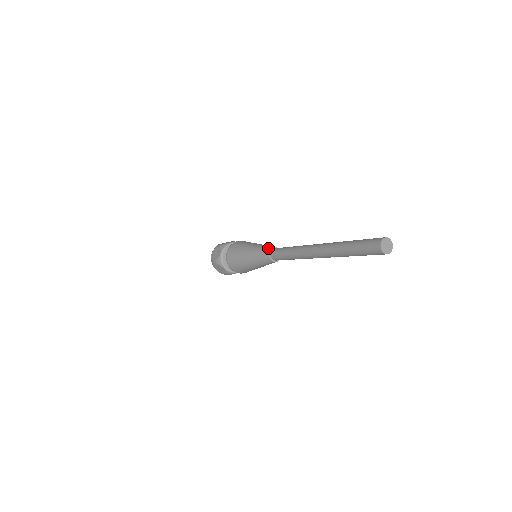
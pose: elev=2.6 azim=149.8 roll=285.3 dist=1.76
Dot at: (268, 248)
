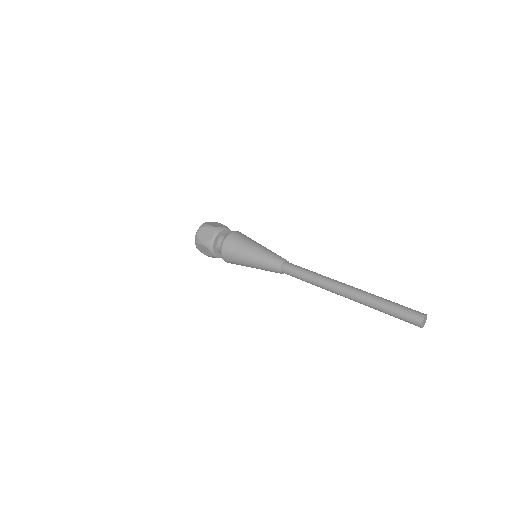
Dot at: (276, 267)
